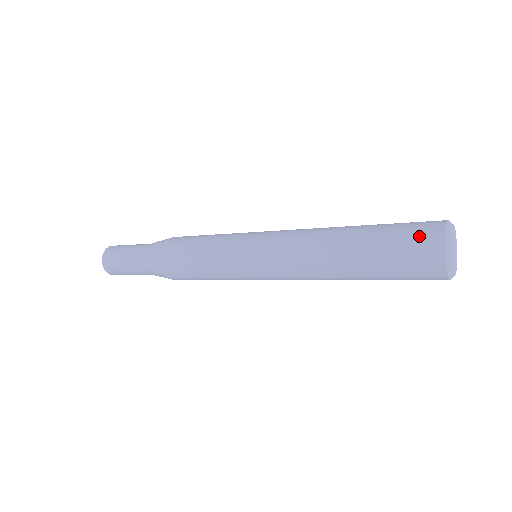
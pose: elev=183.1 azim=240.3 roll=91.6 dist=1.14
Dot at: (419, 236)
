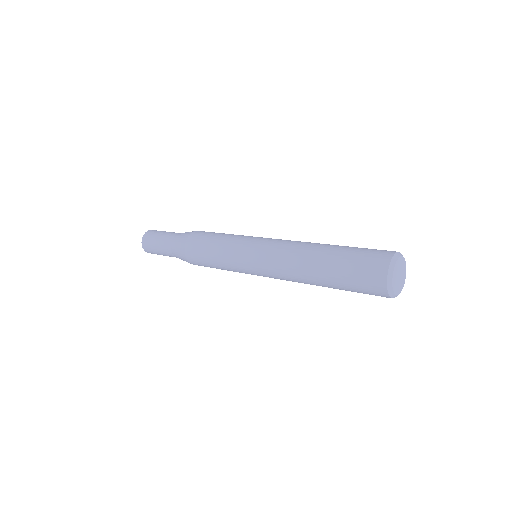
Dot at: (368, 278)
